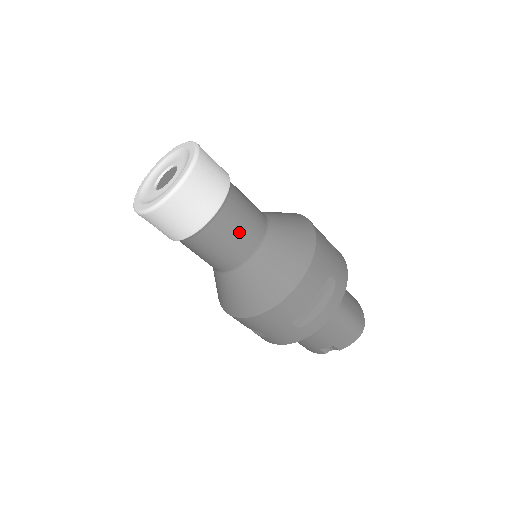
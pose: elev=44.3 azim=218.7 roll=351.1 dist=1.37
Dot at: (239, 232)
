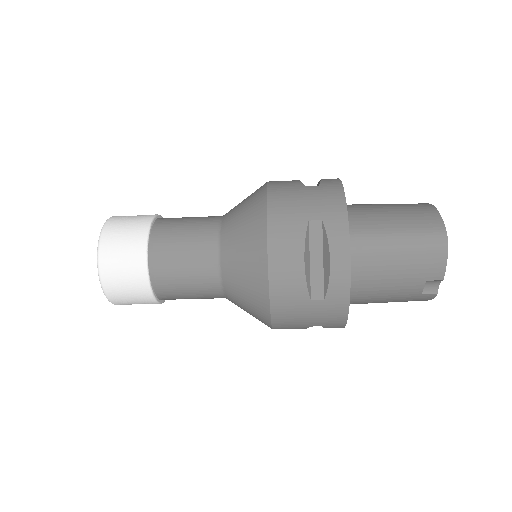
Dot at: (186, 257)
